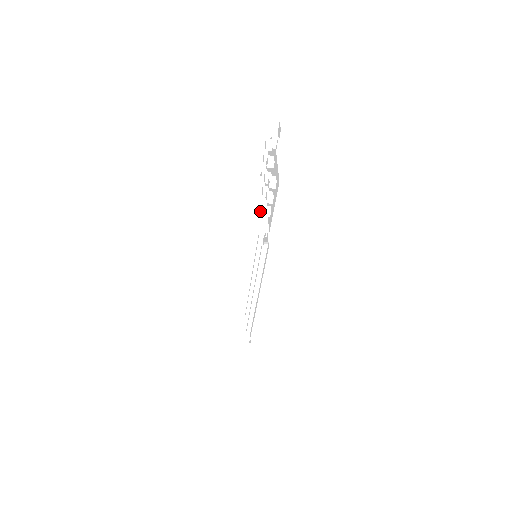
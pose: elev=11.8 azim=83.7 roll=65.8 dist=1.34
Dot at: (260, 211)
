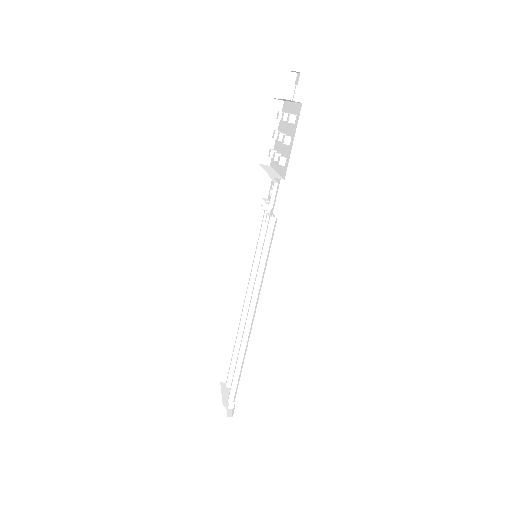
Dot at: (271, 173)
